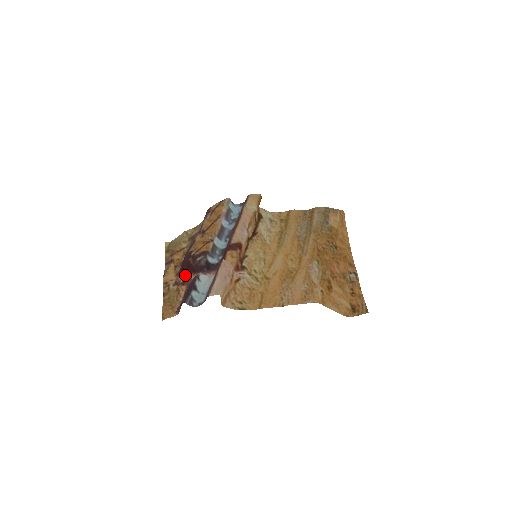
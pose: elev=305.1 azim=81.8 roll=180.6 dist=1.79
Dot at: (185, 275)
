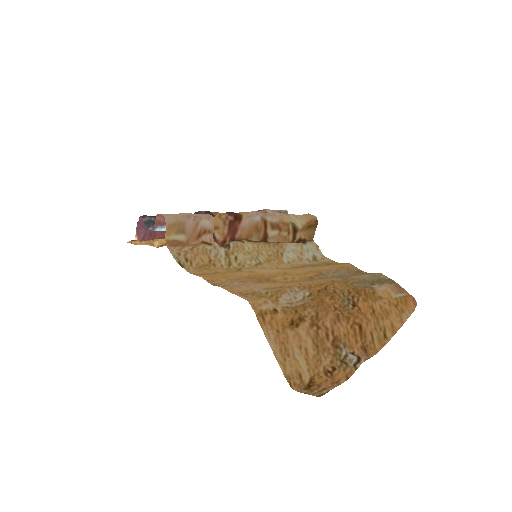
Dot at: occluded
